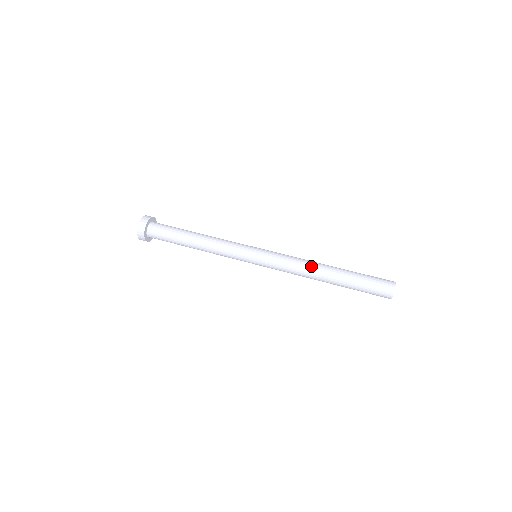
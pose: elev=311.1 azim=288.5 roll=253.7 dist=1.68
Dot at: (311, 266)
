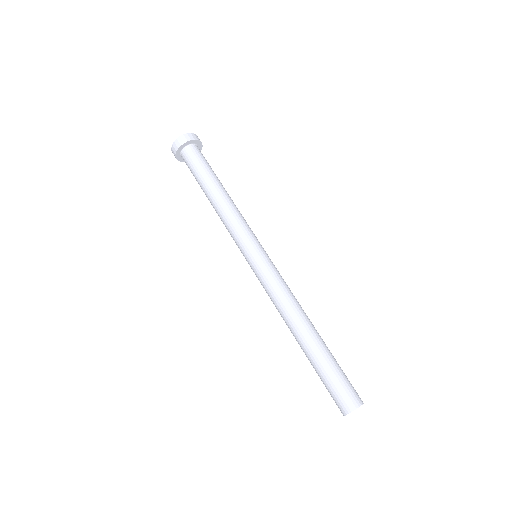
Dot at: (288, 316)
